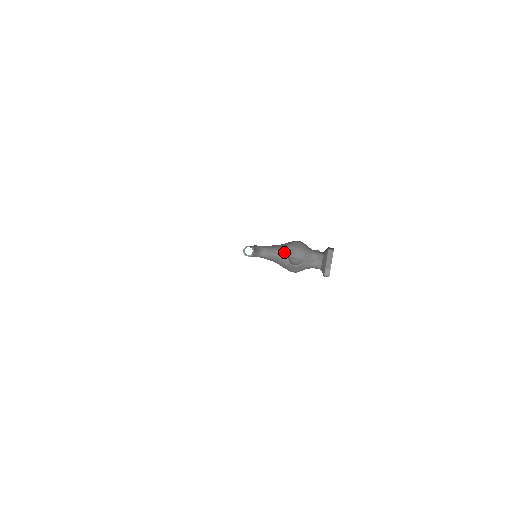
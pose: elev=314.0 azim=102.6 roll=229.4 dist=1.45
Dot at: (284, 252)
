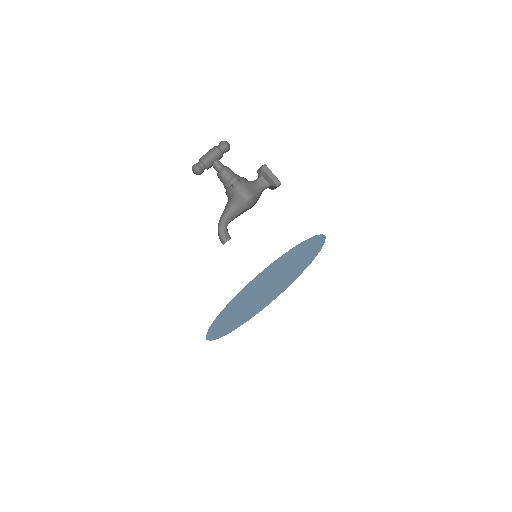
Dot at: occluded
